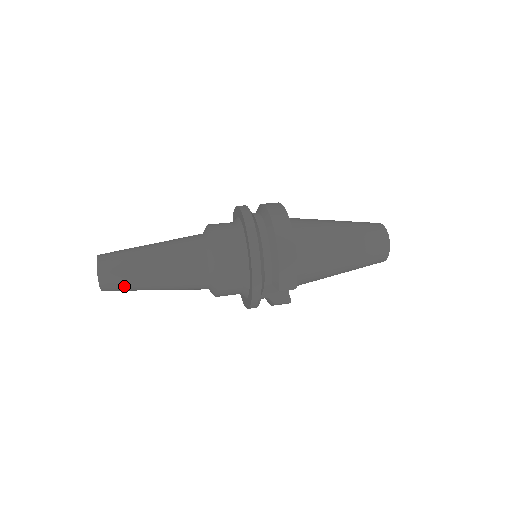
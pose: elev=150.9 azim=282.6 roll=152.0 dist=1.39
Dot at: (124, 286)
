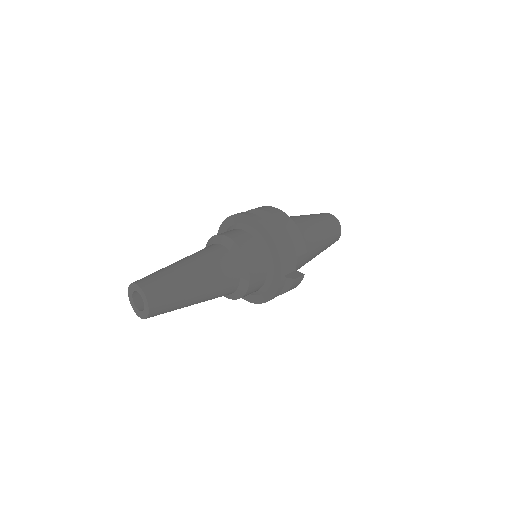
Dot at: (170, 298)
